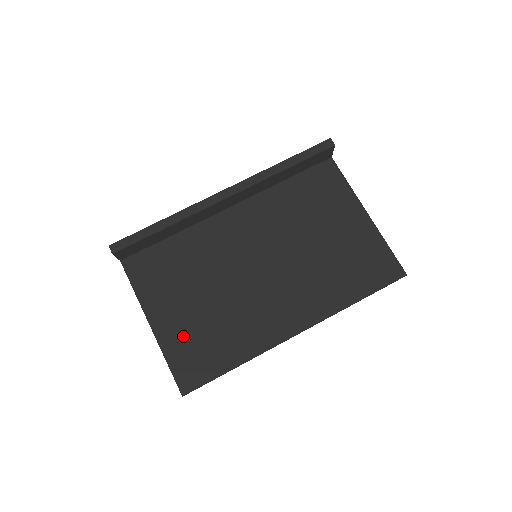
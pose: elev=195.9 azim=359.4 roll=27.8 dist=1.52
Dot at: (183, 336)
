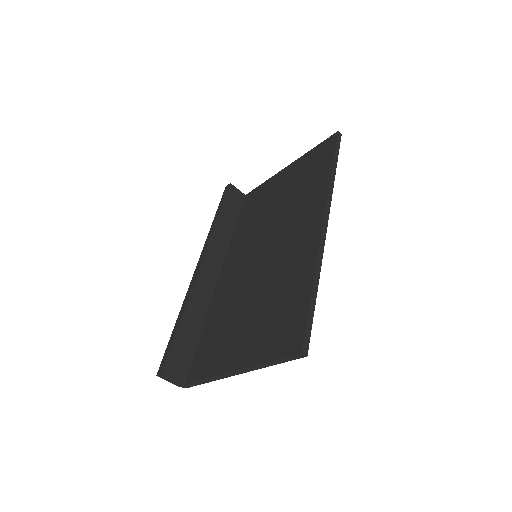
Dot at: (261, 337)
